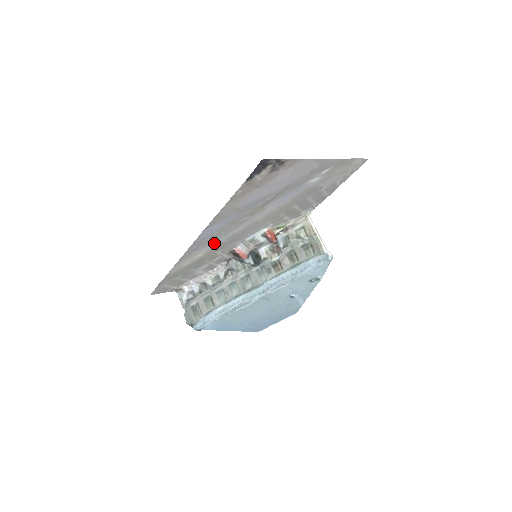
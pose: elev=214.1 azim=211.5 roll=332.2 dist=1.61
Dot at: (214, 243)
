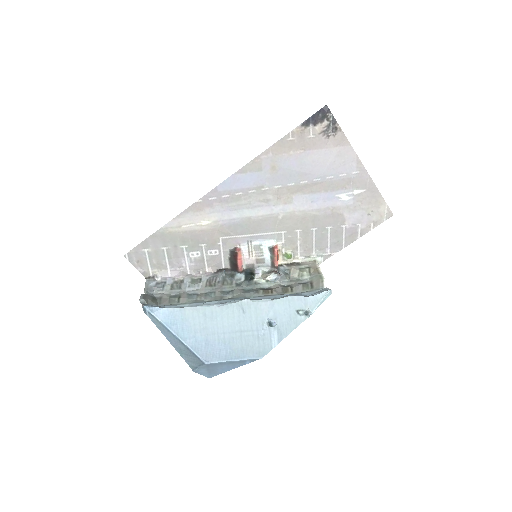
Dot at: (228, 214)
